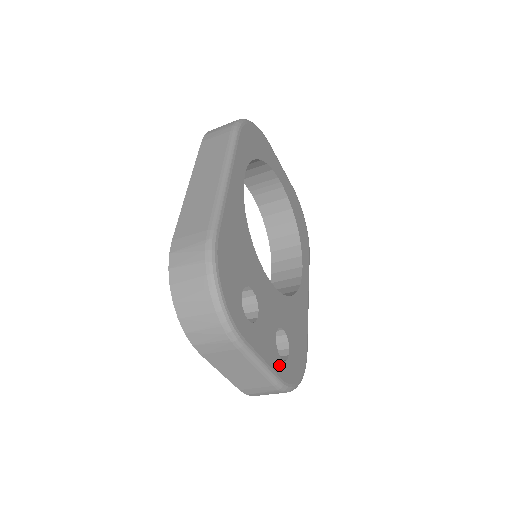
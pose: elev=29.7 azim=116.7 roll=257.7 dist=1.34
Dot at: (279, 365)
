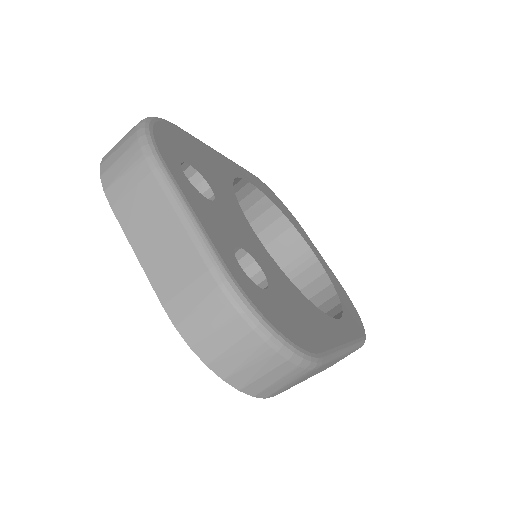
Dot at: (229, 258)
